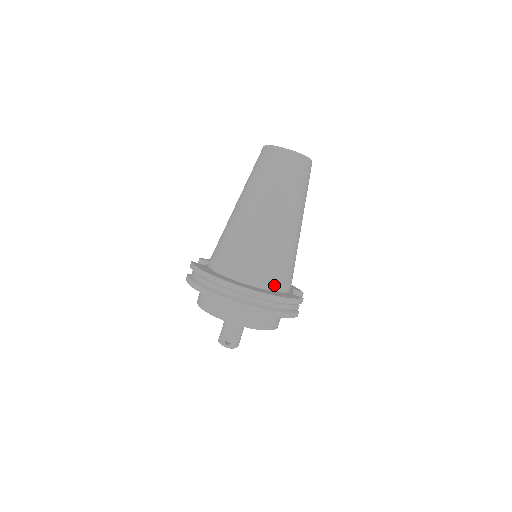
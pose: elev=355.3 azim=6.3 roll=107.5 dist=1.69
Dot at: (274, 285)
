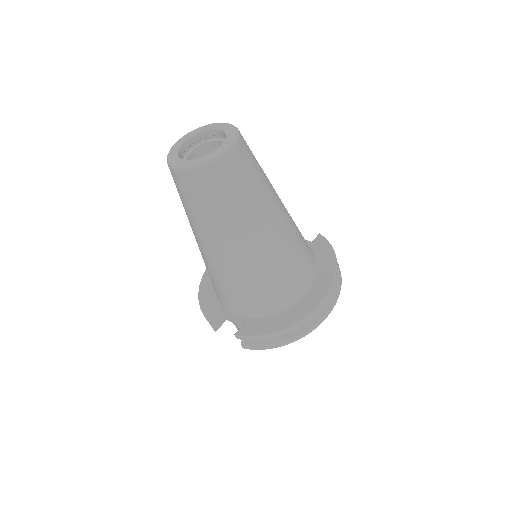
Dot at: (313, 259)
